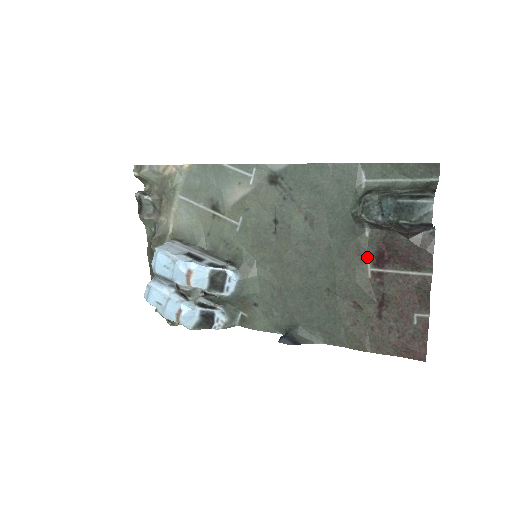
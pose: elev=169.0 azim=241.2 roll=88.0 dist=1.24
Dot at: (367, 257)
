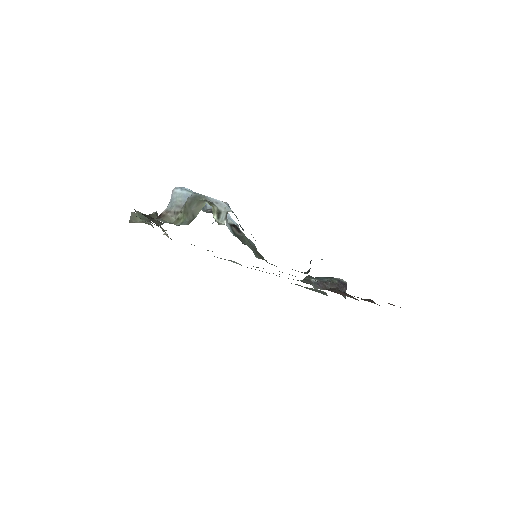
Dot at: occluded
